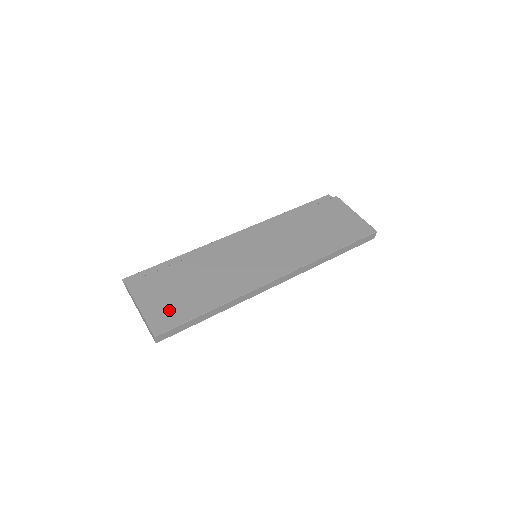
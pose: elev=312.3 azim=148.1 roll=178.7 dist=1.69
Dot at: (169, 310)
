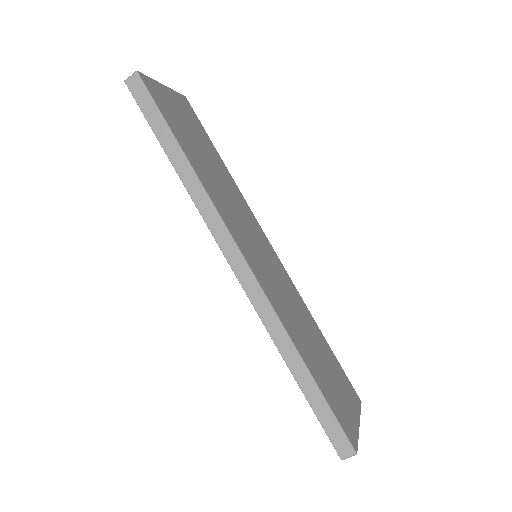
Dot at: (171, 109)
